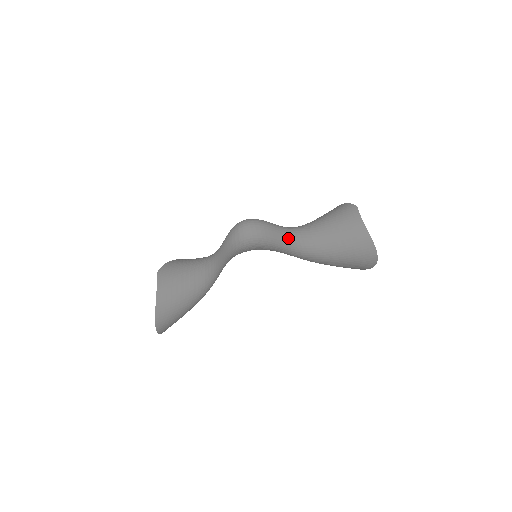
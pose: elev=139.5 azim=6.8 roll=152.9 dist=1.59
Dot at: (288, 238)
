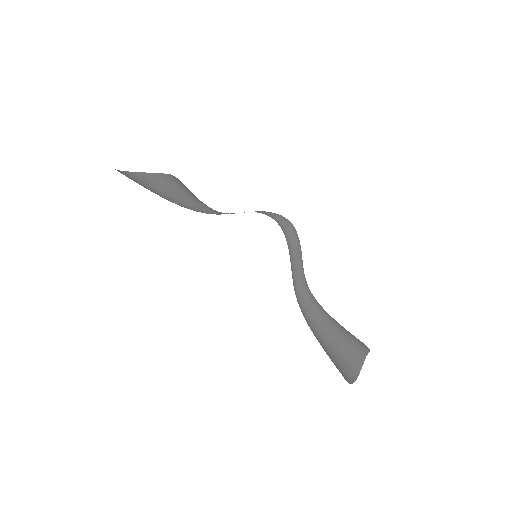
Dot at: (300, 276)
